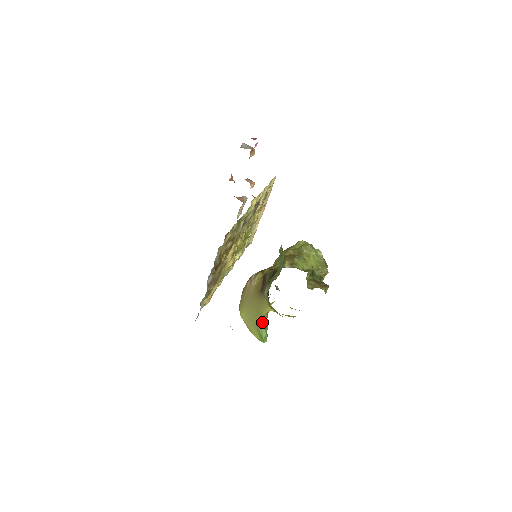
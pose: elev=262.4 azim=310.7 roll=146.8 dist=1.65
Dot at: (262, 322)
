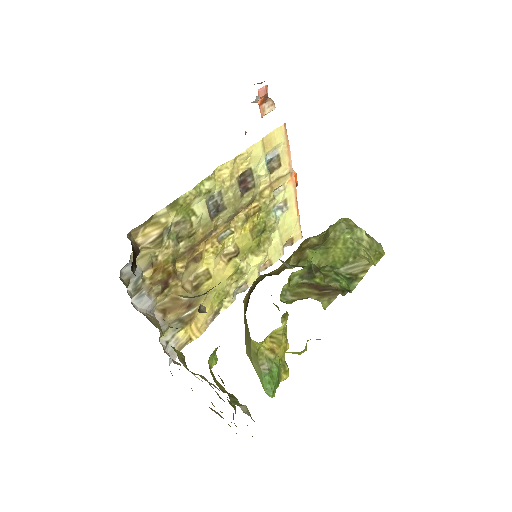
Dot at: (258, 363)
